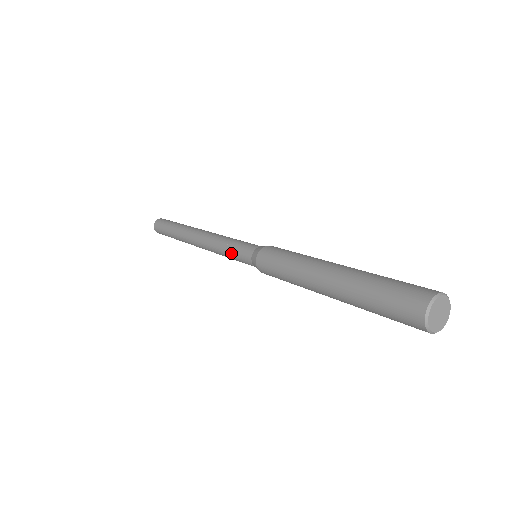
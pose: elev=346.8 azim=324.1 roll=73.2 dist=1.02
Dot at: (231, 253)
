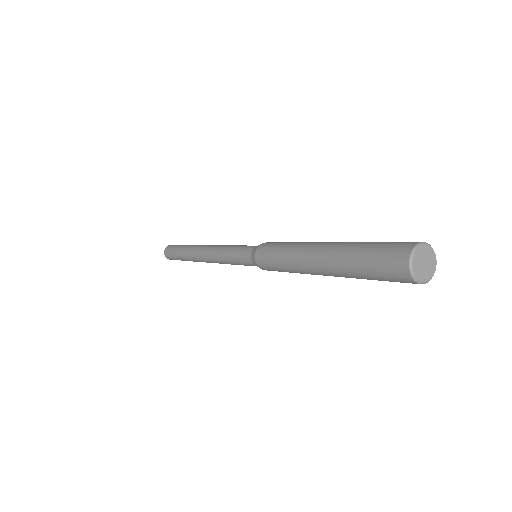
Dot at: (236, 247)
